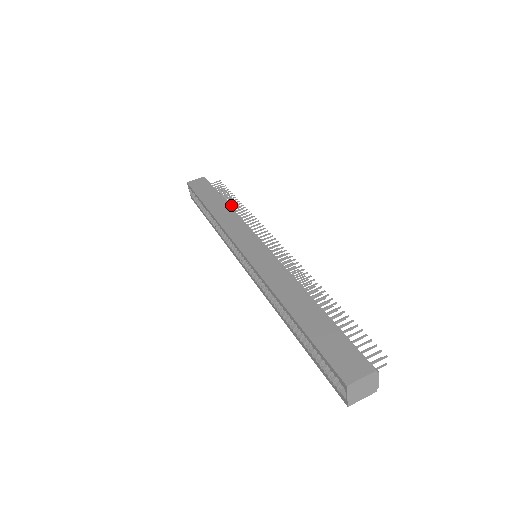
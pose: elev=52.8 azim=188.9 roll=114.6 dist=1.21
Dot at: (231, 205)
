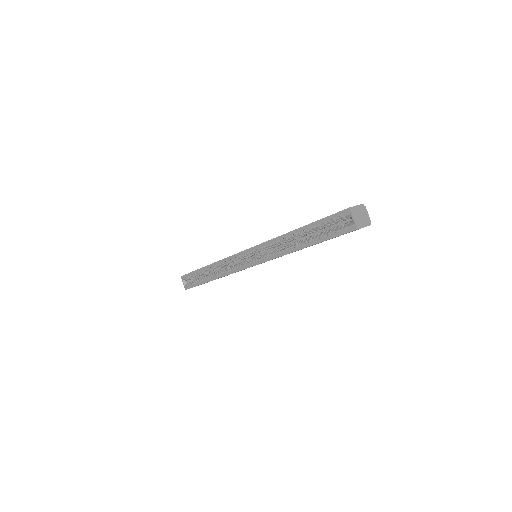
Dot at: occluded
